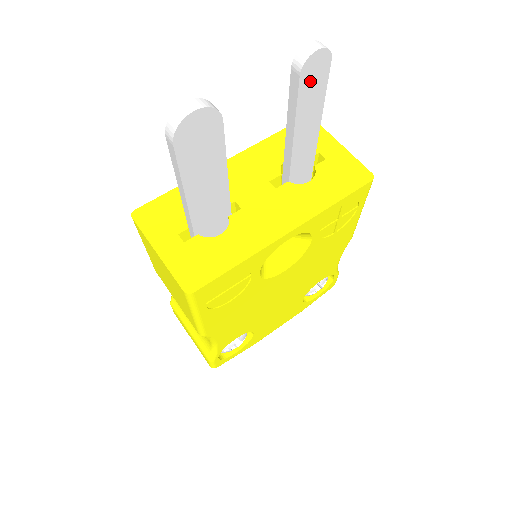
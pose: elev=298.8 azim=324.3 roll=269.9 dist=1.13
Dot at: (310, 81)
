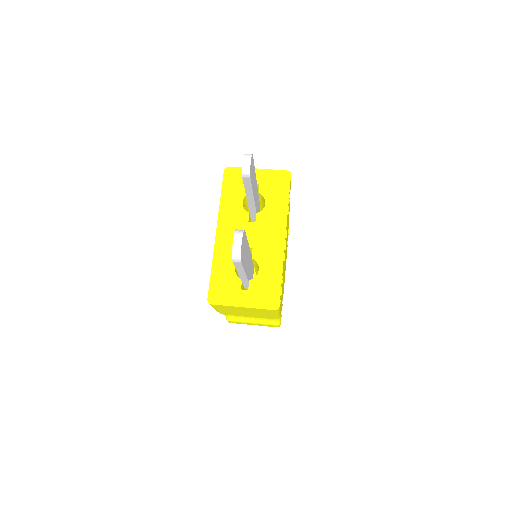
Dot at: (252, 173)
